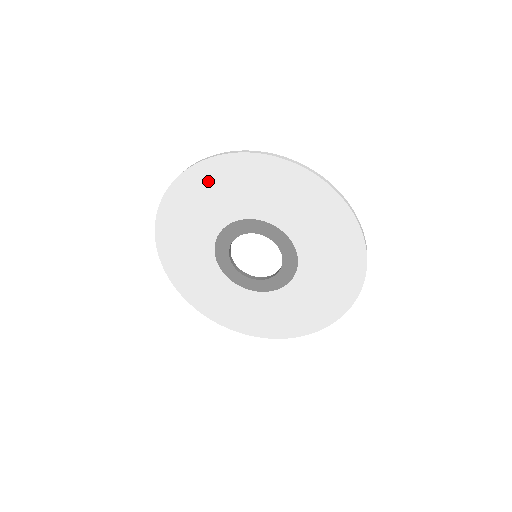
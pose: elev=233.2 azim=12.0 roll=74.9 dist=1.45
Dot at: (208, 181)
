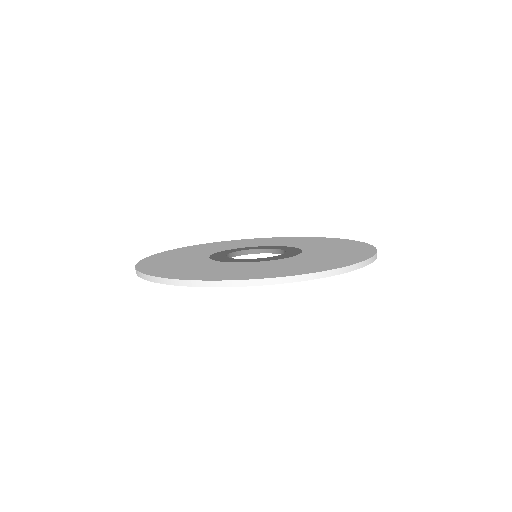
Dot at: occluded
